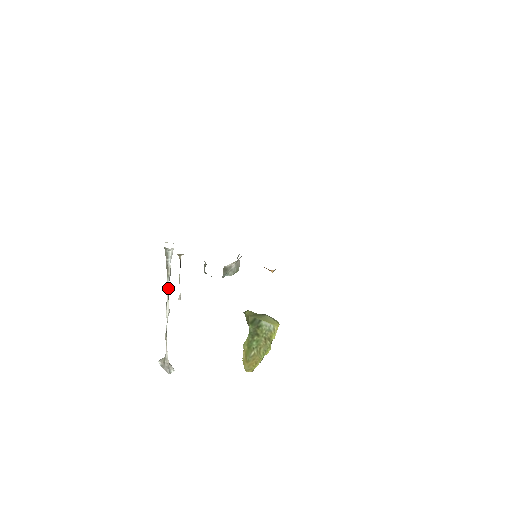
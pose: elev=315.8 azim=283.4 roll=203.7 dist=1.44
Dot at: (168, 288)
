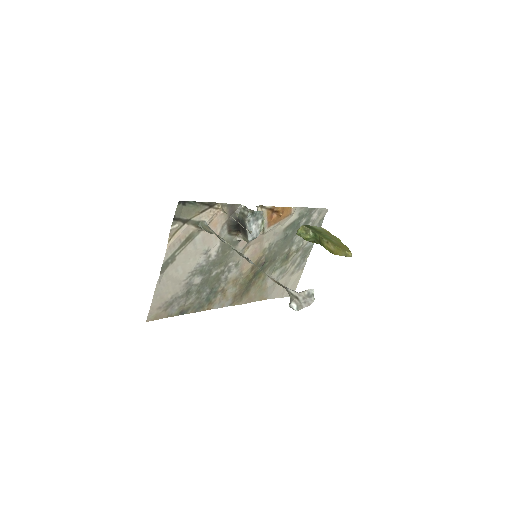
Dot at: (230, 246)
